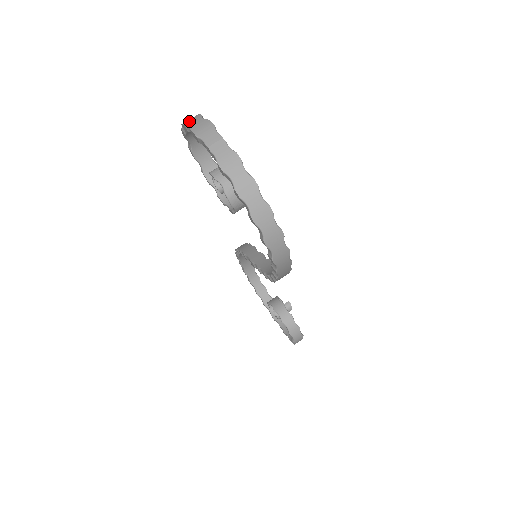
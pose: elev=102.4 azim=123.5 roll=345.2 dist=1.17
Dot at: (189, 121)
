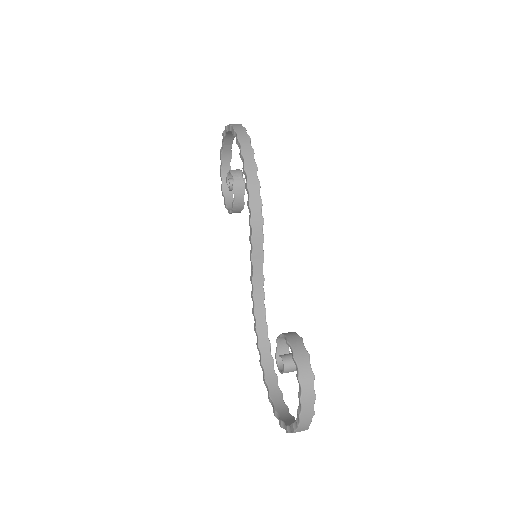
Dot at: (223, 168)
